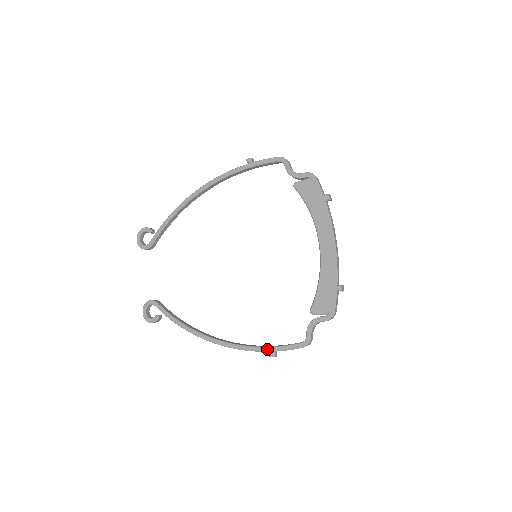
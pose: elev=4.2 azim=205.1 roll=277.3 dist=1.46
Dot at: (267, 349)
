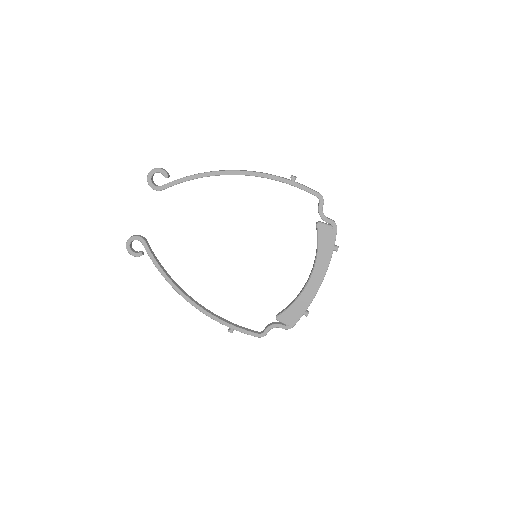
Dot at: (229, 326)
